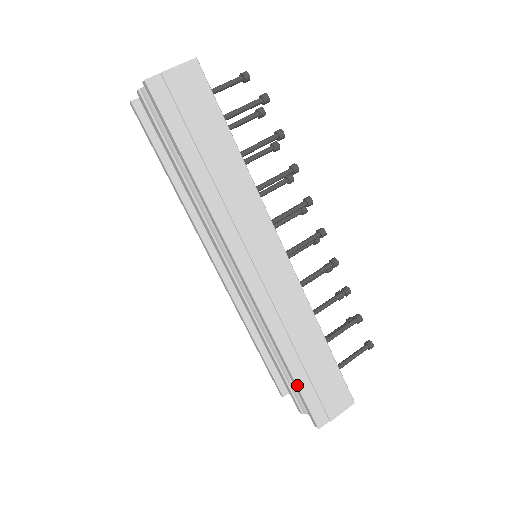
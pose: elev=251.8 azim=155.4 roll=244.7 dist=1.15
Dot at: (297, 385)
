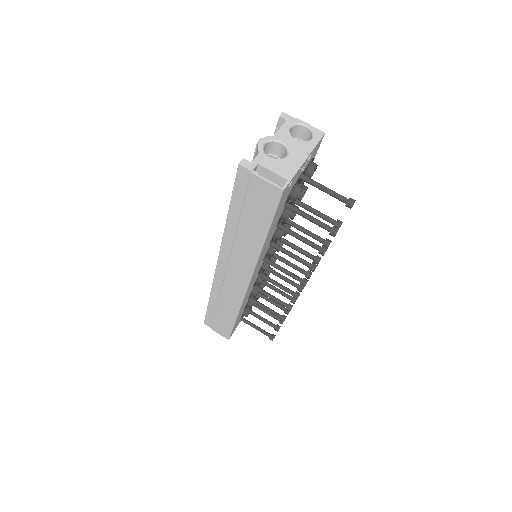
Dot at: (207, 308)
